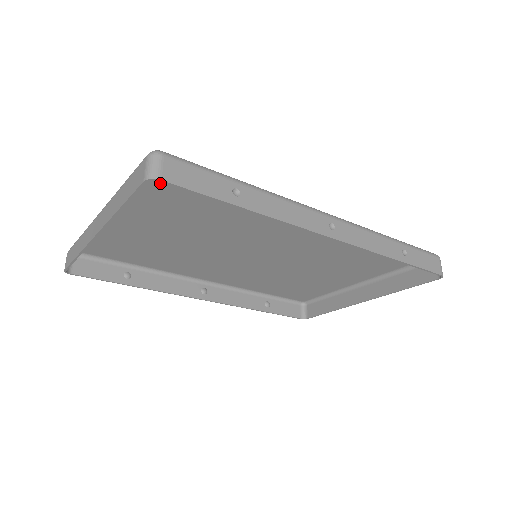
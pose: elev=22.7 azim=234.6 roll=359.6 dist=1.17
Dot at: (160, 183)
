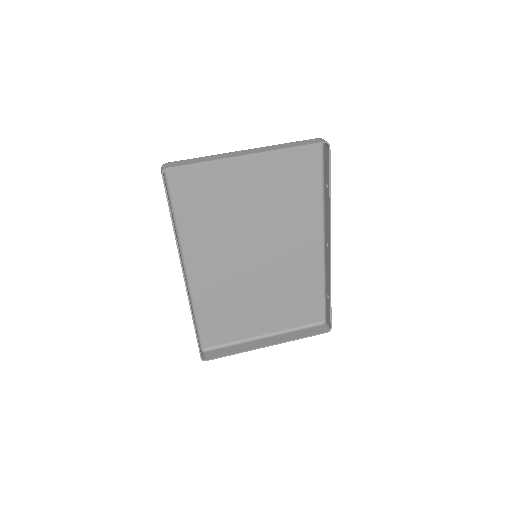
Dot at: (296, 158)
